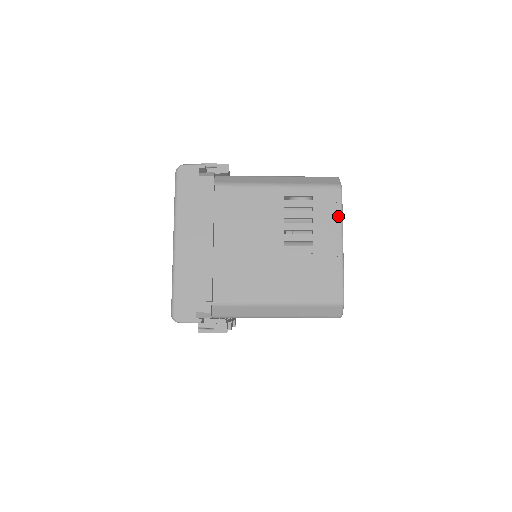
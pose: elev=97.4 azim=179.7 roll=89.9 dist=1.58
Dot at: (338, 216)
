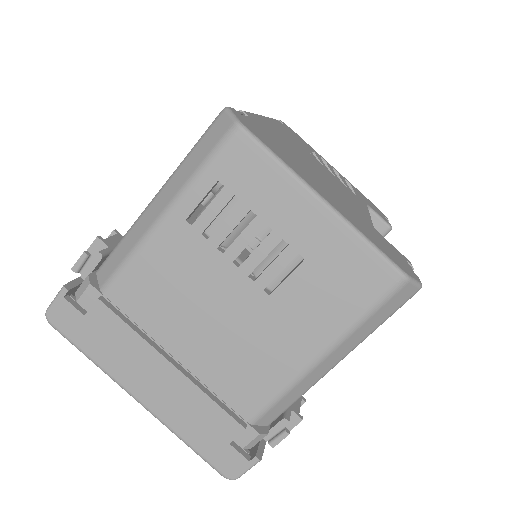
Dot at: (278, 171)
